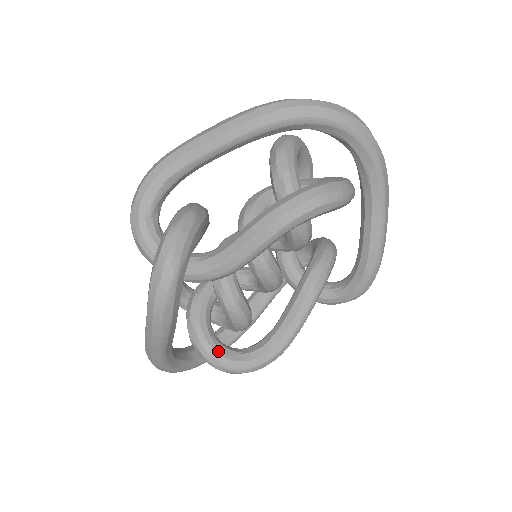
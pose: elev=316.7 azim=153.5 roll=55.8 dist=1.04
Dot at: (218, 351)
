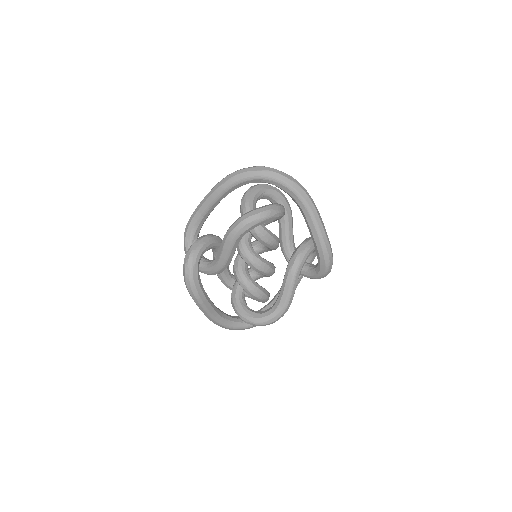
Dot at: (245, 313)
